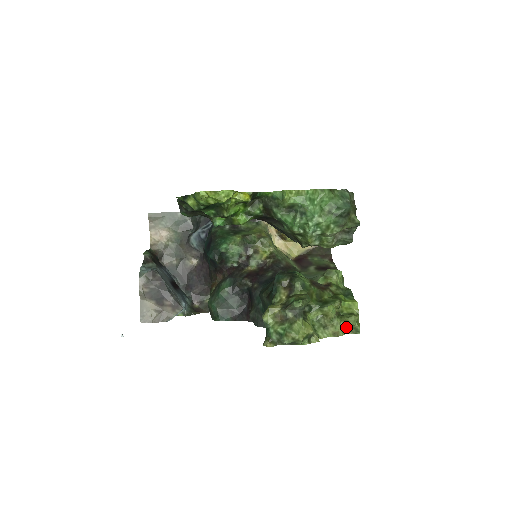
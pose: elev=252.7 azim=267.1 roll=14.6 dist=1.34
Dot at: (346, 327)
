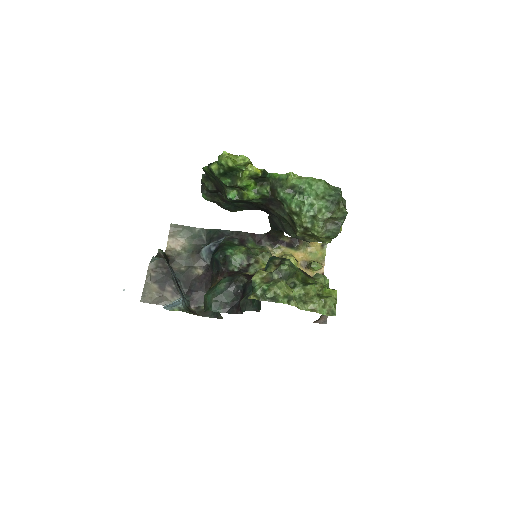
Dot at: (324, 307)
